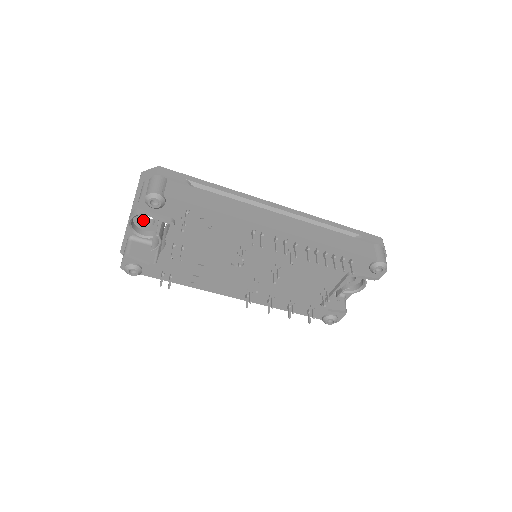
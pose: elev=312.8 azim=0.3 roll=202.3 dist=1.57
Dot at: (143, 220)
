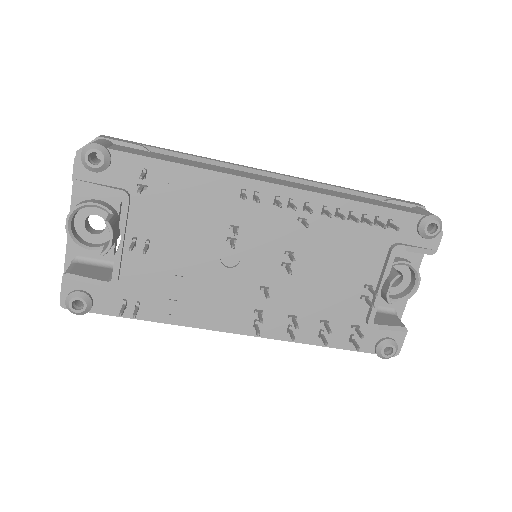
Dot at: (90, 229)
